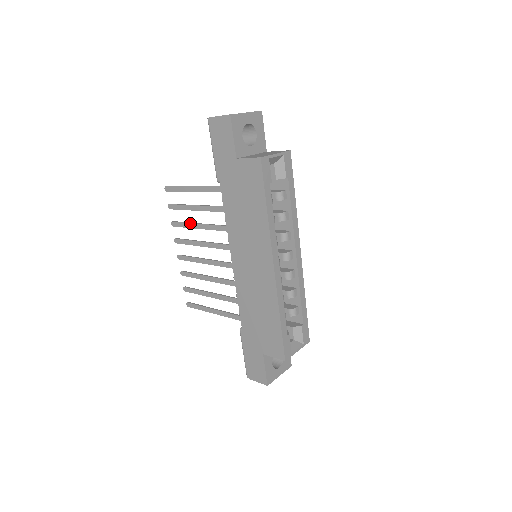
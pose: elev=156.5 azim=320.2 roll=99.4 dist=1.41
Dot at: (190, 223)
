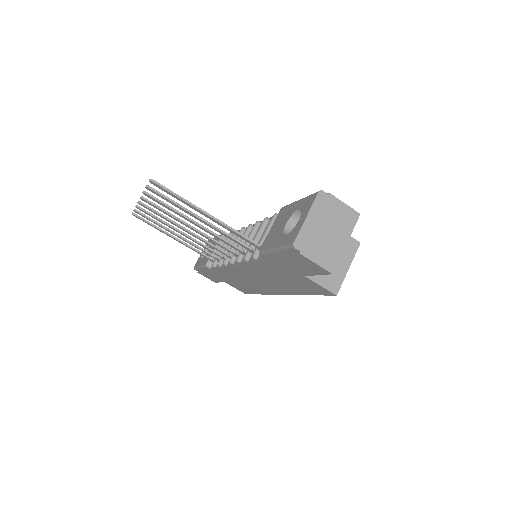
Dot at: (181, 215)
